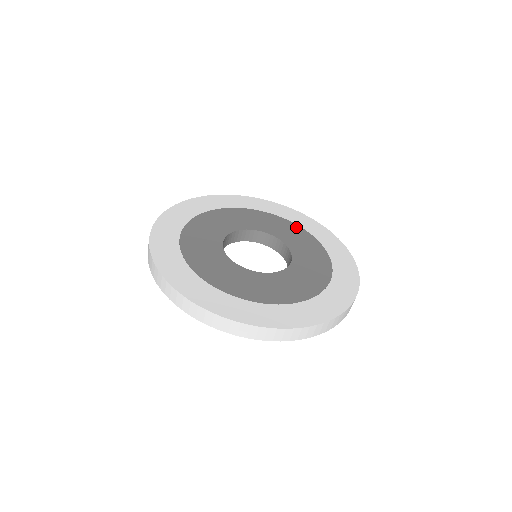
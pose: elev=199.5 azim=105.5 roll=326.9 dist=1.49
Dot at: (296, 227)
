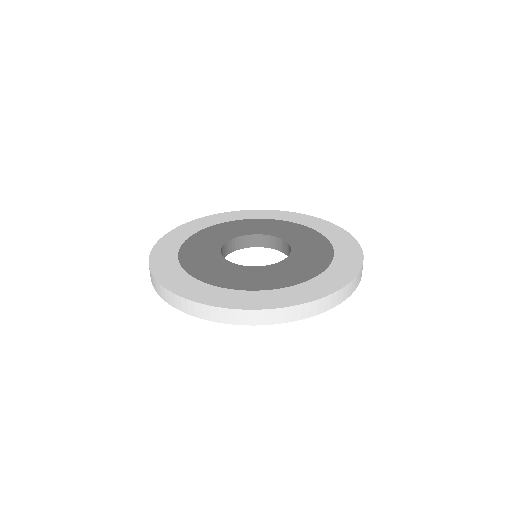
Dot at: (326, 244)
